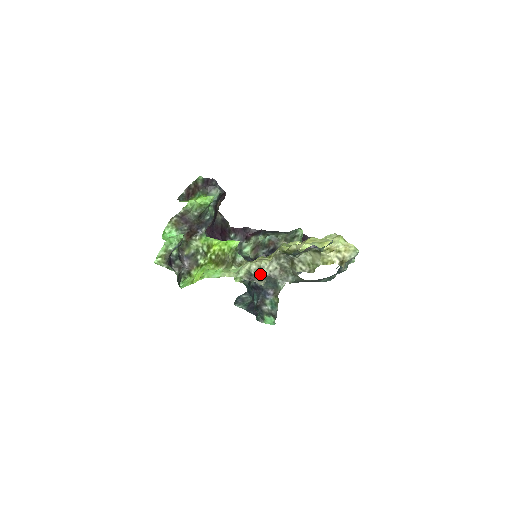
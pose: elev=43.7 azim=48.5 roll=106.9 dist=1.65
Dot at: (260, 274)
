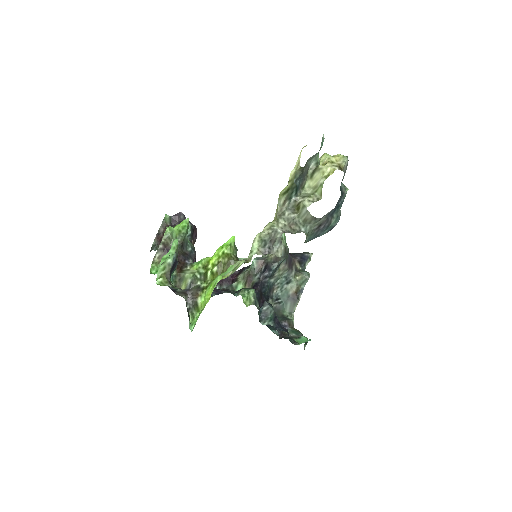
Dot at: (273, 237)
